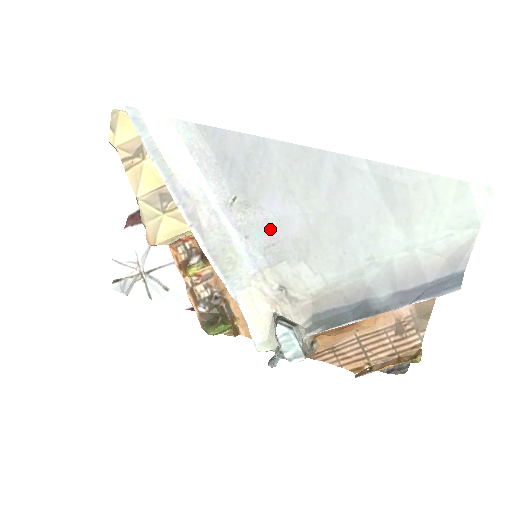
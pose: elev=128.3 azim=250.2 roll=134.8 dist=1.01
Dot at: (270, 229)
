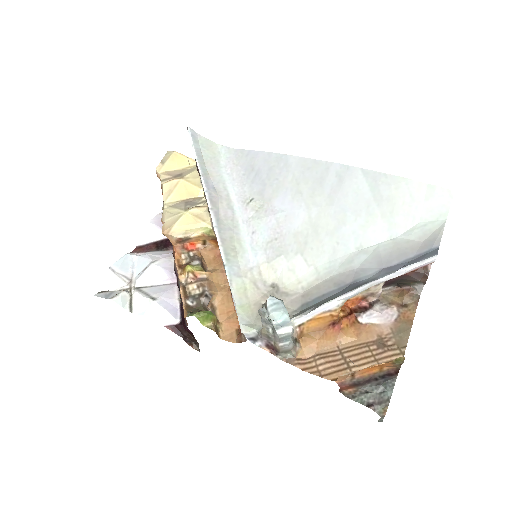
Dot at: (276, 224)
